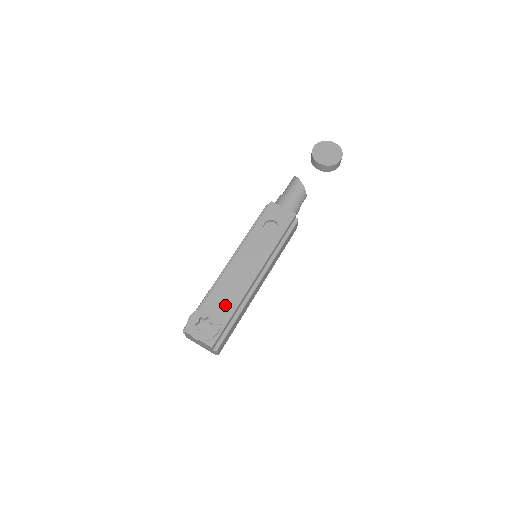
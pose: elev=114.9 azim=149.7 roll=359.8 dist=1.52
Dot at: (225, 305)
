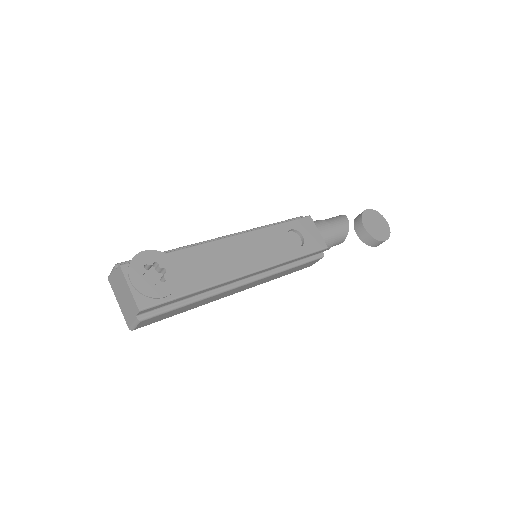
Dot at: (192, 275)
